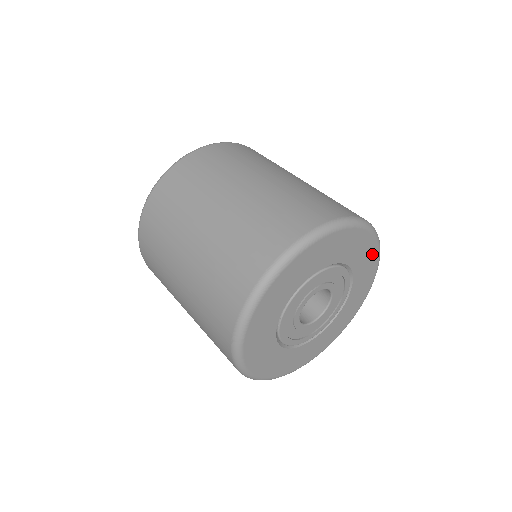
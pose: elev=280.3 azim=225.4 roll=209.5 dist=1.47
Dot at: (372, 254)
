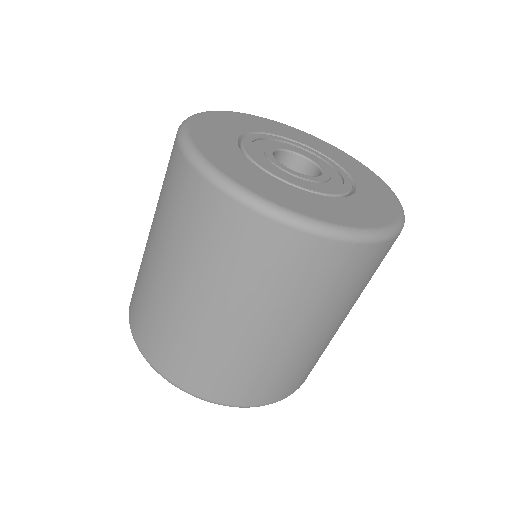
Dot at: (340, 153)
